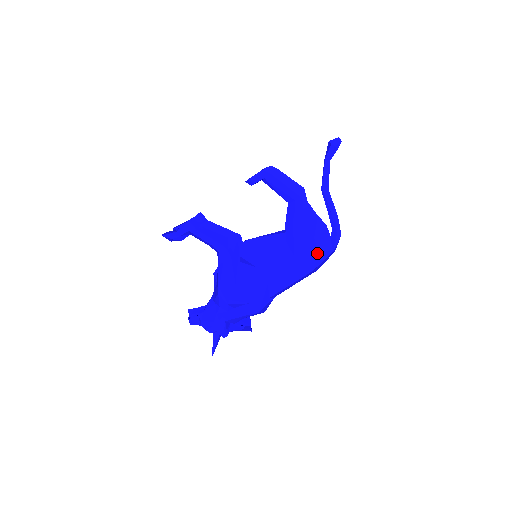
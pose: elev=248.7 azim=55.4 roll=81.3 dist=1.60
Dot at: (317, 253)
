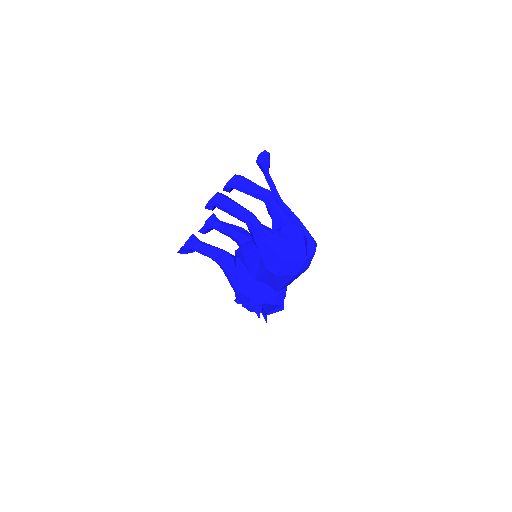
Dot at: (288, 264)
